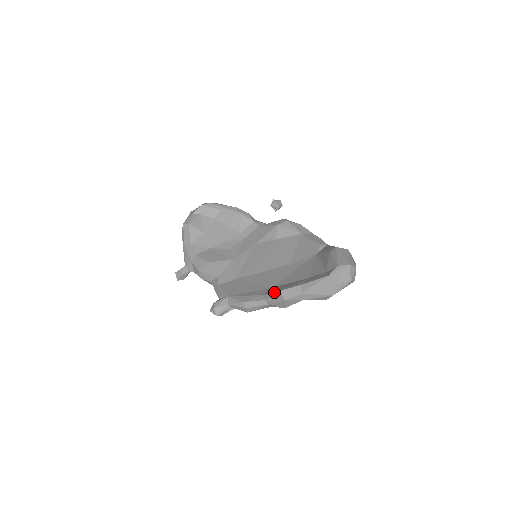
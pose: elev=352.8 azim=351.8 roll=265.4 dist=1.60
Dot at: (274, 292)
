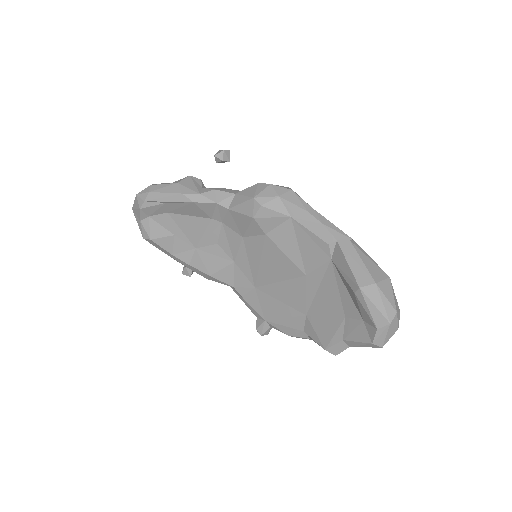
Dot at: (318, 344)
